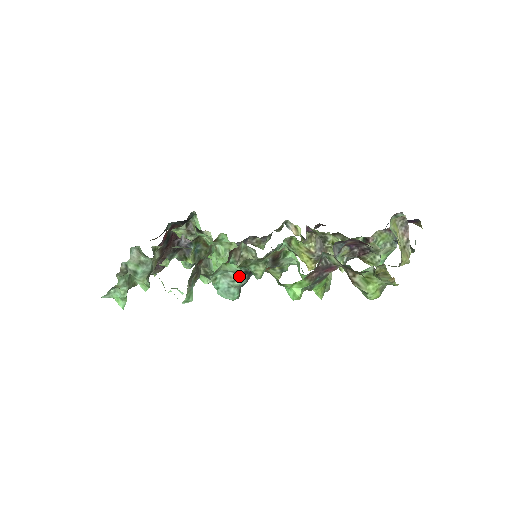
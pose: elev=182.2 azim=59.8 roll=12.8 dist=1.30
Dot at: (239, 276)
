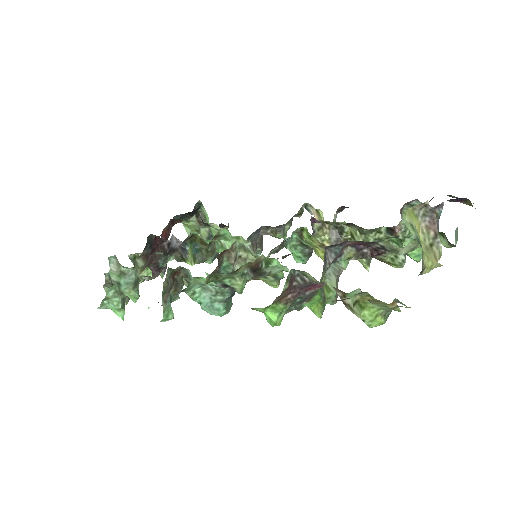
Dot at: (219, 289)
